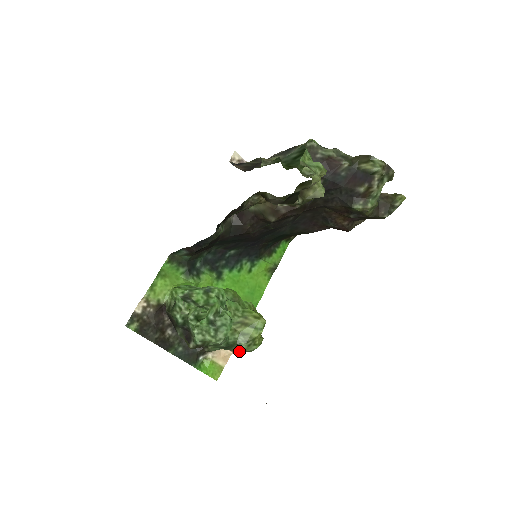
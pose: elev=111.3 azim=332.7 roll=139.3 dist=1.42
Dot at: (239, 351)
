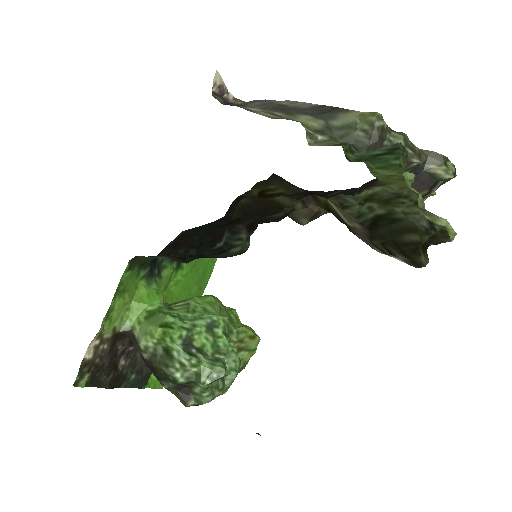
Dot at: occluded
